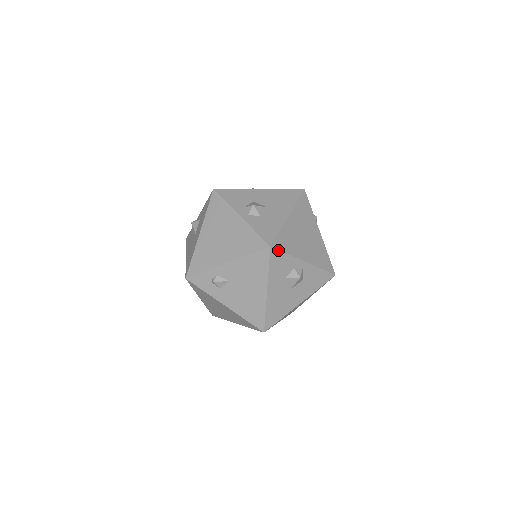
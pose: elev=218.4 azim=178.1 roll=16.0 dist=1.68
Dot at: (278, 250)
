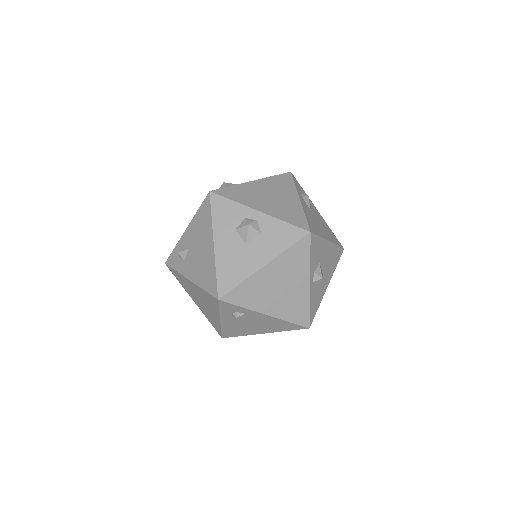
Dot at: (220, 196)
